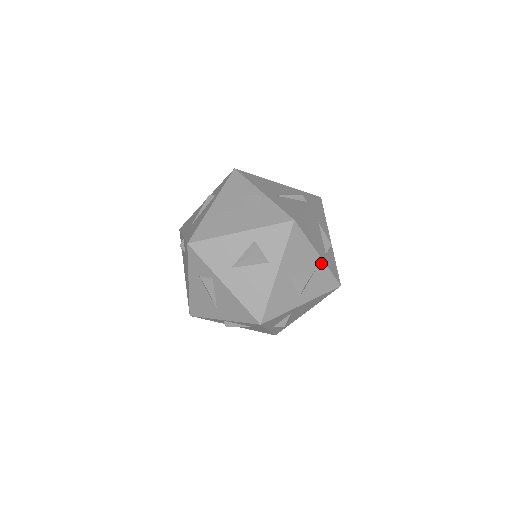
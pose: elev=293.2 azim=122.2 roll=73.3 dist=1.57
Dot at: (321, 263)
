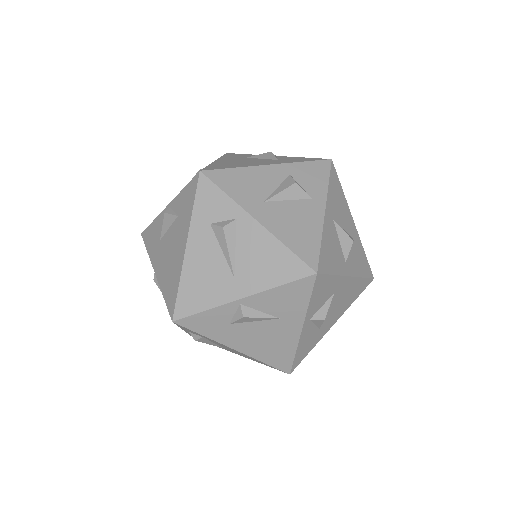
Dot at: (356, 233)
